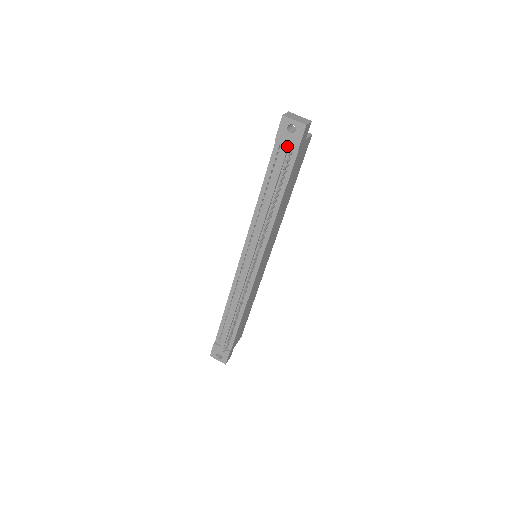
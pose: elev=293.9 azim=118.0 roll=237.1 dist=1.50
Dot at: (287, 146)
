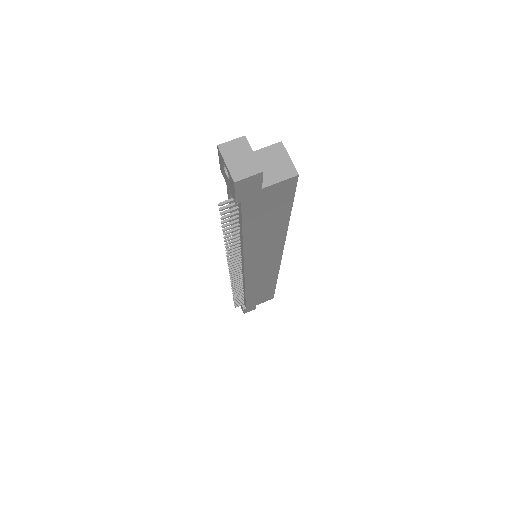
Dot at: (228, 188)
